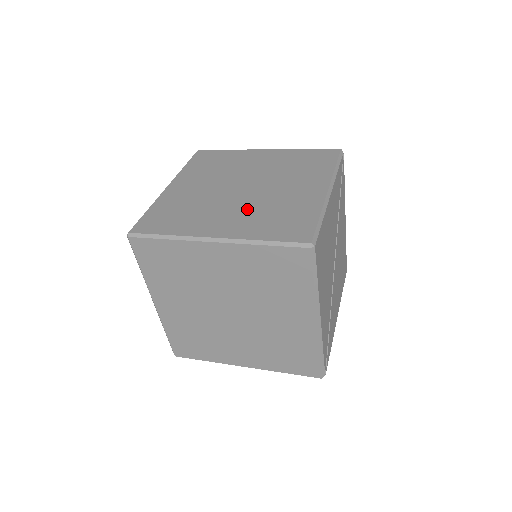
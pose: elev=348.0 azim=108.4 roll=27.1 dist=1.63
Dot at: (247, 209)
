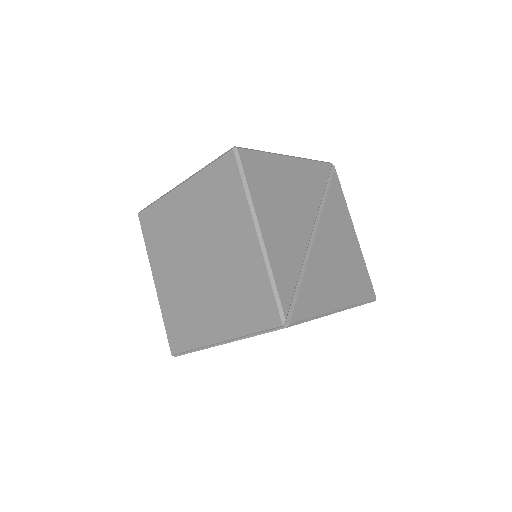
Dot at: occluded
